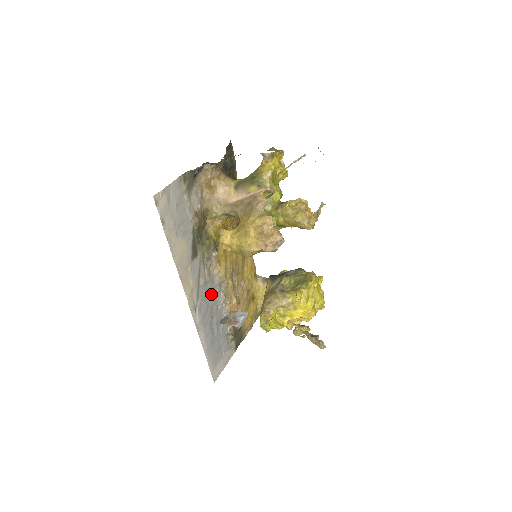
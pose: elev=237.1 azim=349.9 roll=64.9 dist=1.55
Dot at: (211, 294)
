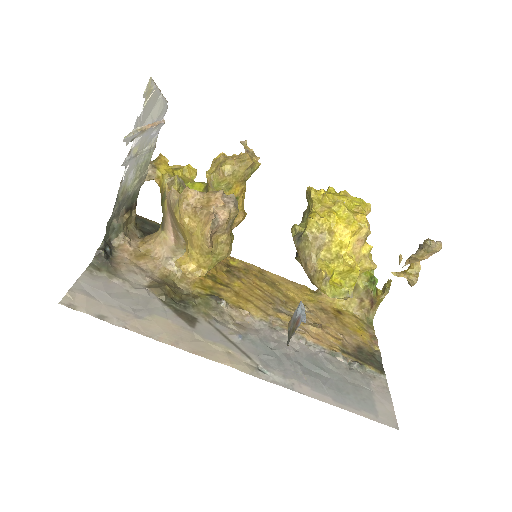
Dot at: (267, 343)
